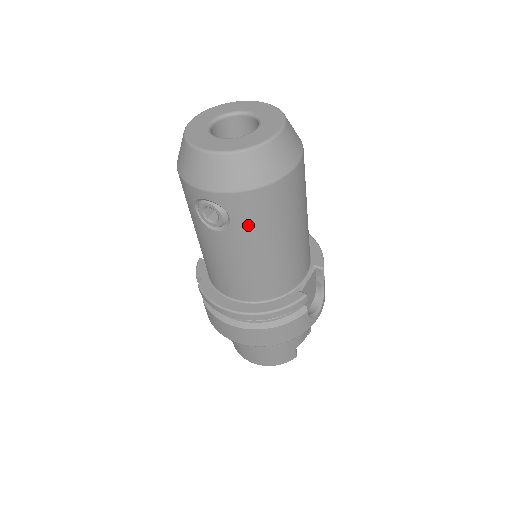
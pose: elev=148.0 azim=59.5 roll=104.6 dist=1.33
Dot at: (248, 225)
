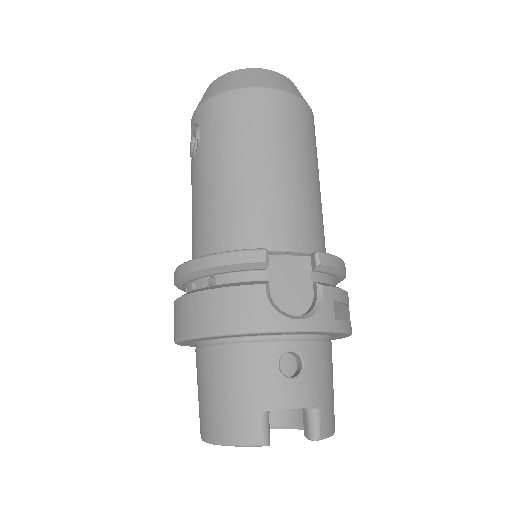
Dot at: (212, 136)
